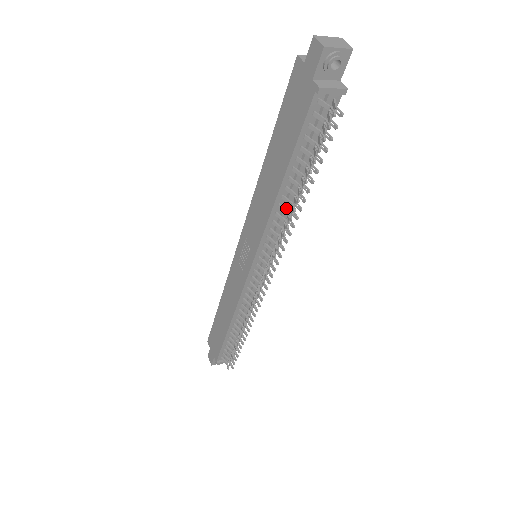
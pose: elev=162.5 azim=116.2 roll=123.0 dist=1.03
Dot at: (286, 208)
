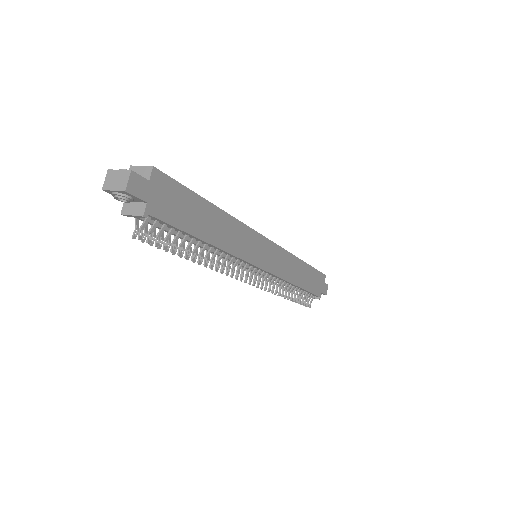
Dot at: (213, 252)
